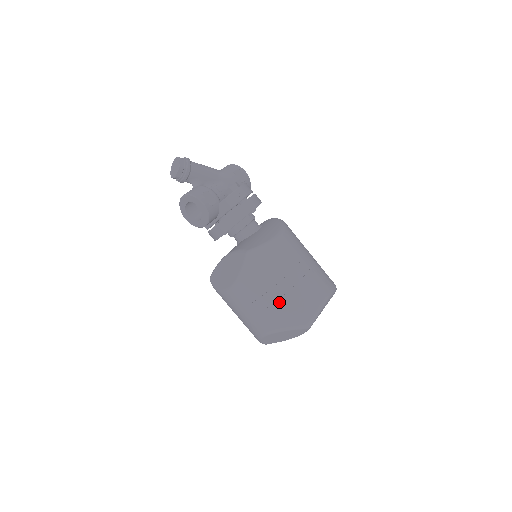
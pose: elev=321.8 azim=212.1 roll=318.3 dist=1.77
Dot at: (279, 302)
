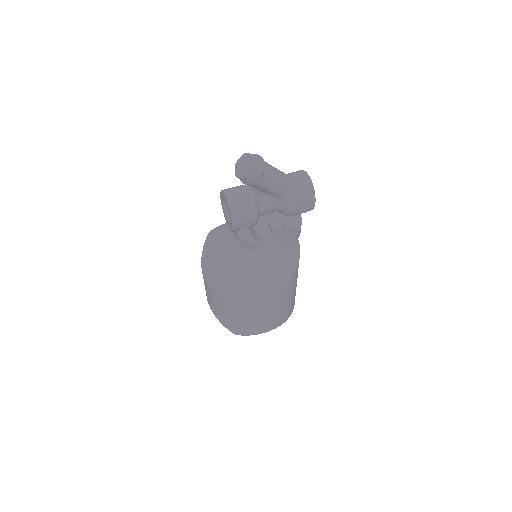
Dot at: (227, 316)
